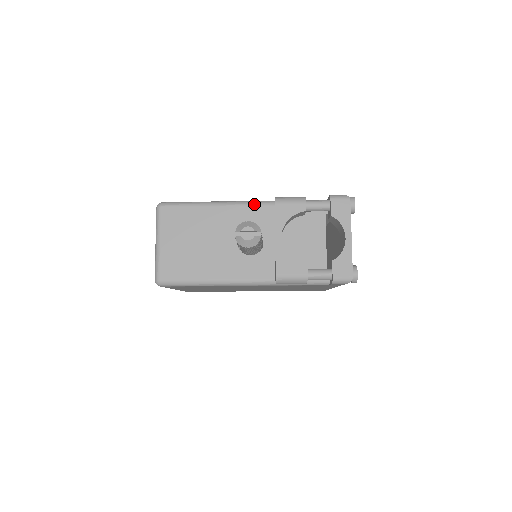
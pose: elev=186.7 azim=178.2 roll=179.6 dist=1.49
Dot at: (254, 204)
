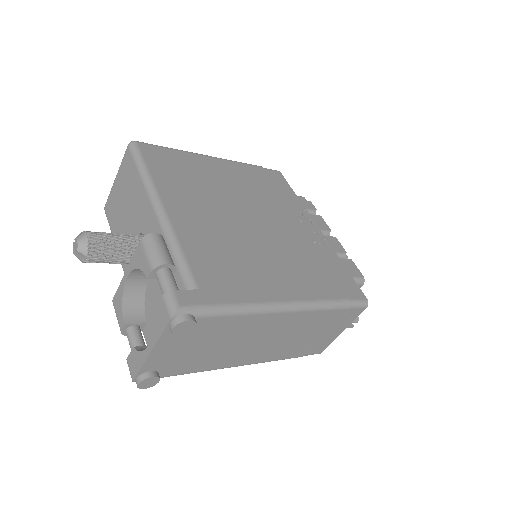
Dot at: (158, 218)
